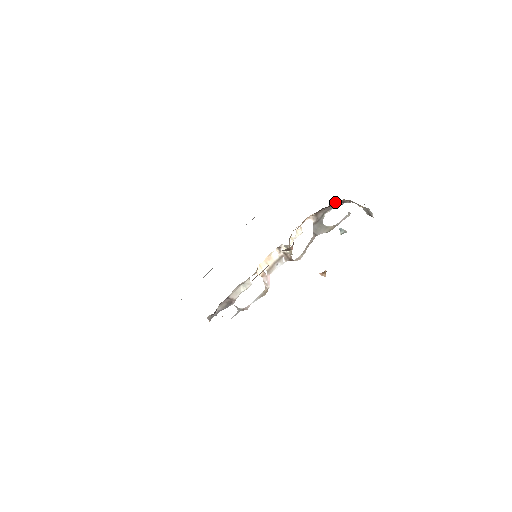
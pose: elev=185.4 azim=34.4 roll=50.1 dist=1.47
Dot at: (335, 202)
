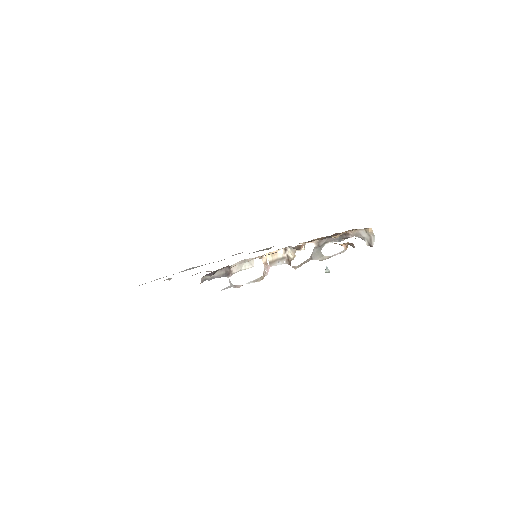
Dot at: occluded
